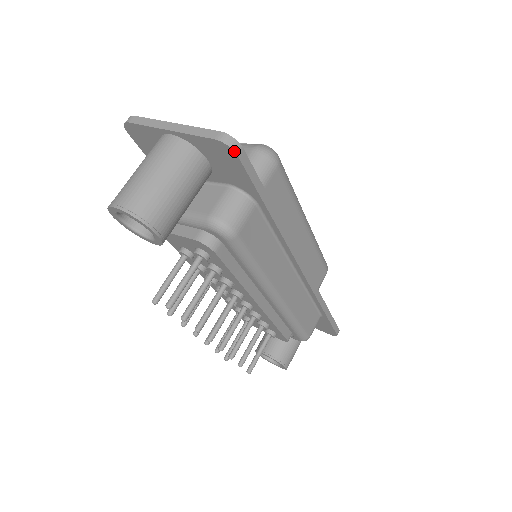
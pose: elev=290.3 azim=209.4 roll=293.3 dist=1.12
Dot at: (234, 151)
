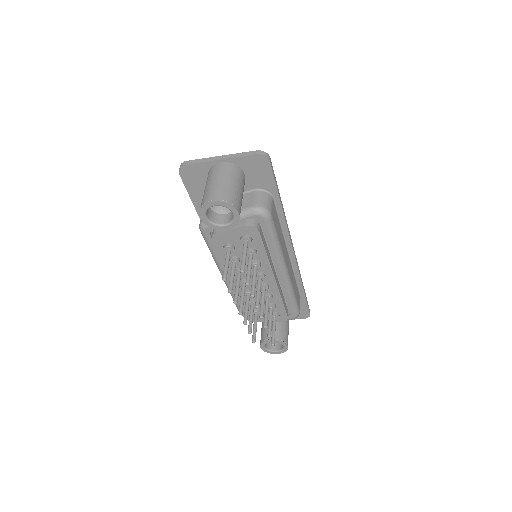
Dot at: (268, 159)
